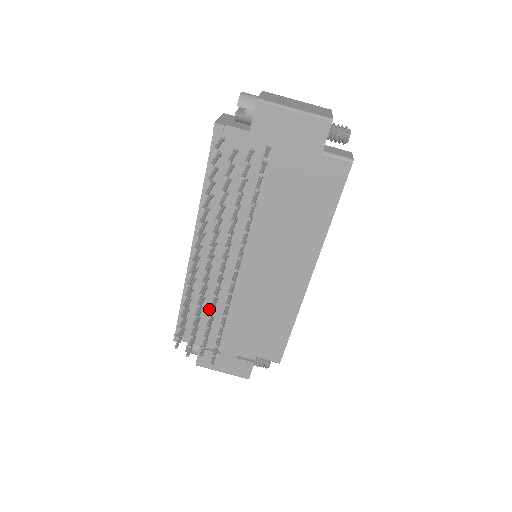
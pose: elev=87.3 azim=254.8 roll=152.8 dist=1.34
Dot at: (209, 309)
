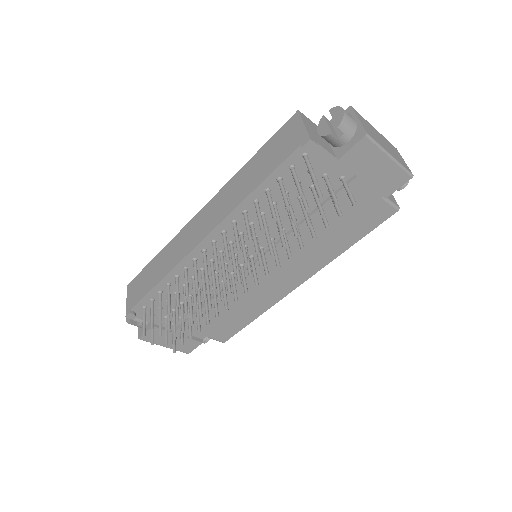
Dot at: occluded
